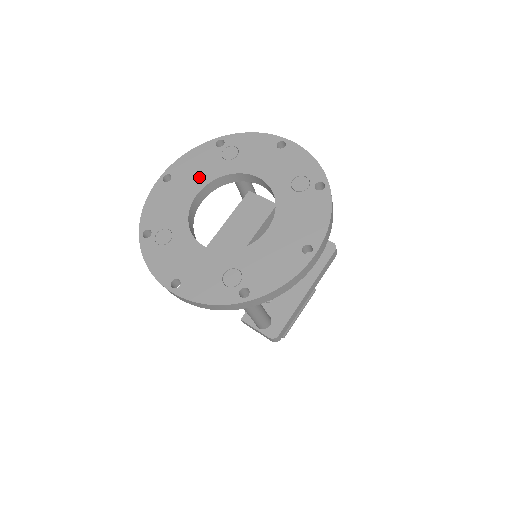
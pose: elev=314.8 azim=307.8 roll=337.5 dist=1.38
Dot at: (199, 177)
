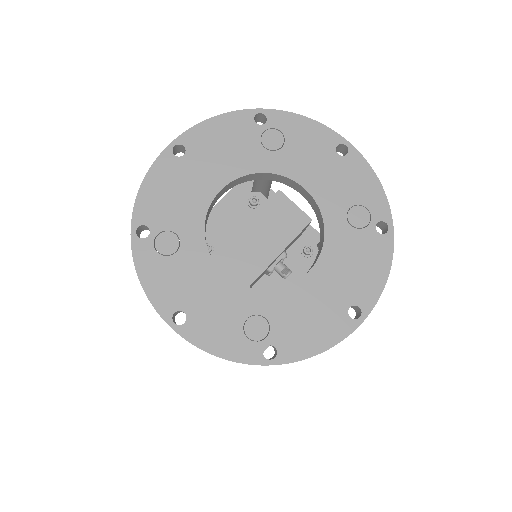
Dot at: (226, 164)
